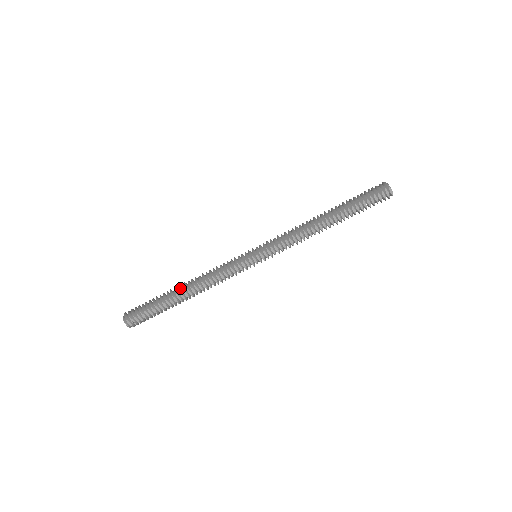
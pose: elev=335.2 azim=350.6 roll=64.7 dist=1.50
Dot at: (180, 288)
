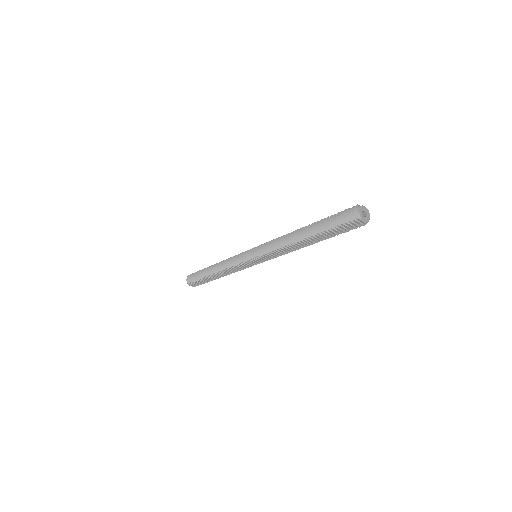
Dot at: (212, 269)
